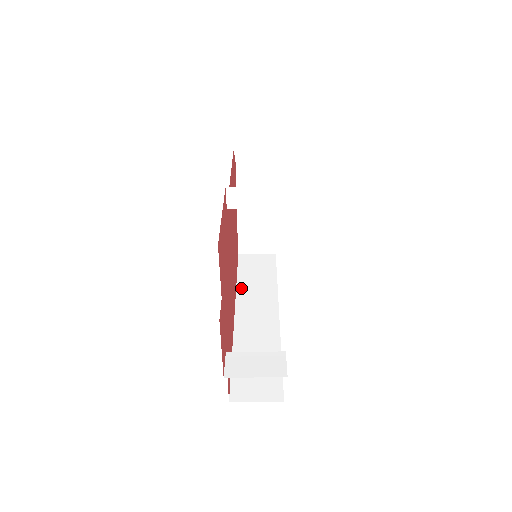
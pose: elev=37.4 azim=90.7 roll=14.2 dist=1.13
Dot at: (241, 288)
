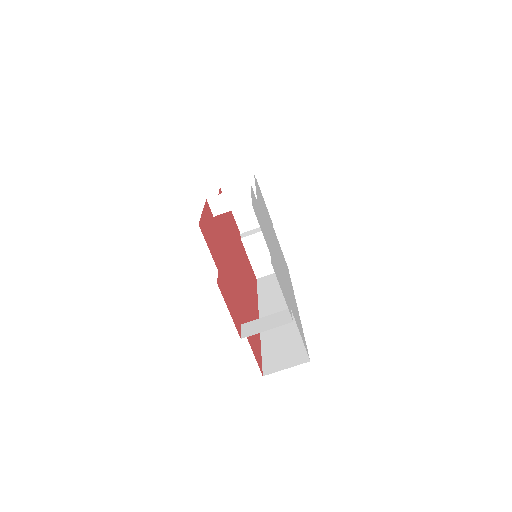
Dot at: (262, 300)
